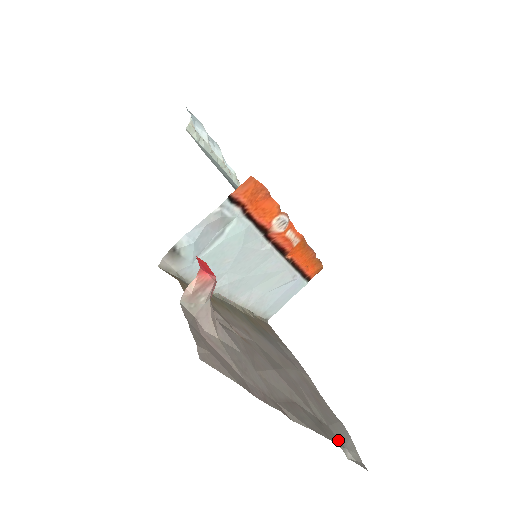
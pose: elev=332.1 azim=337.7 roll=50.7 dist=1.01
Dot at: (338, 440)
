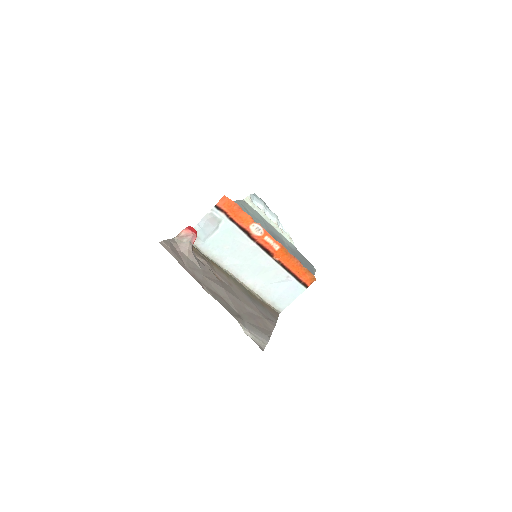
Dot at: (243, 324)
